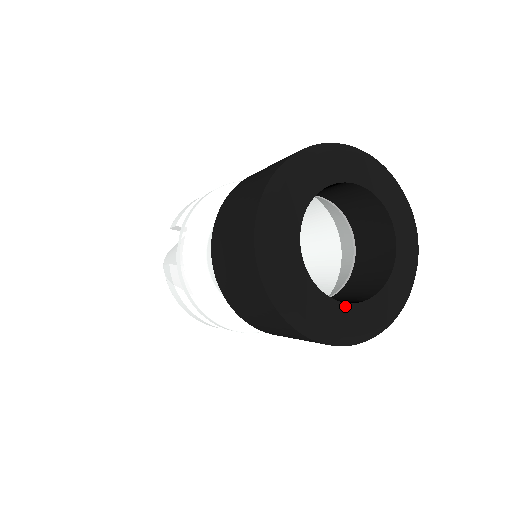
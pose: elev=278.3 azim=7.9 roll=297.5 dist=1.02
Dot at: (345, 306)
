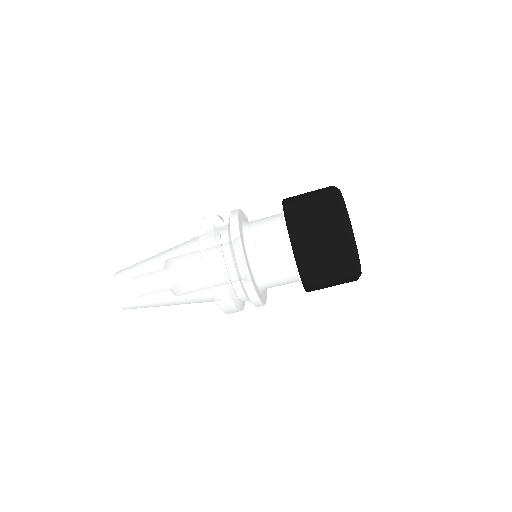
Dot at: occluded
